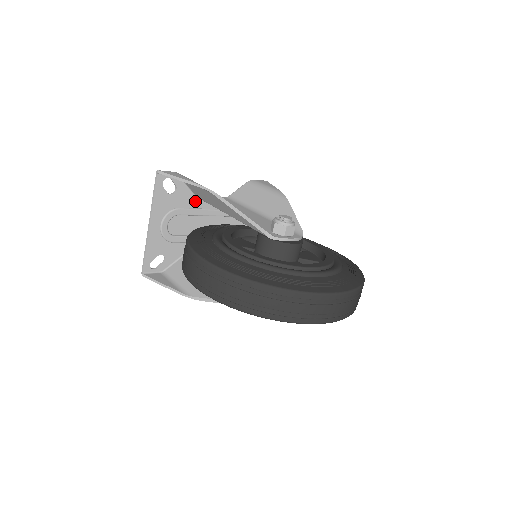
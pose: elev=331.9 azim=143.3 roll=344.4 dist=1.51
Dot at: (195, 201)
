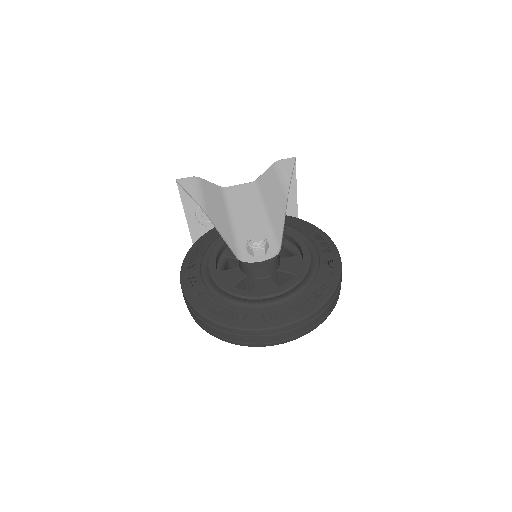
Dot at: occluded
